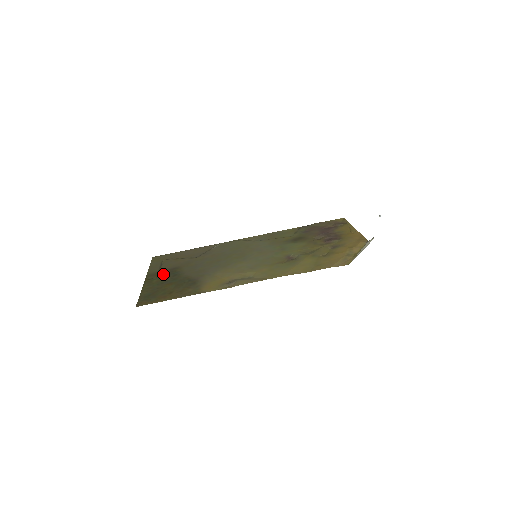
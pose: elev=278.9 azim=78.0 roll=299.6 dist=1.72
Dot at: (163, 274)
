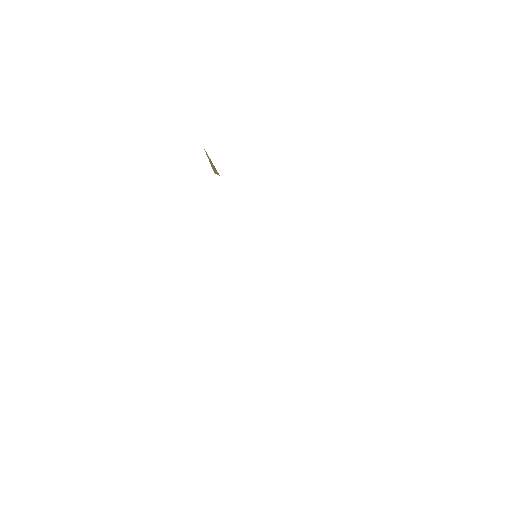
Dot at: occluded
